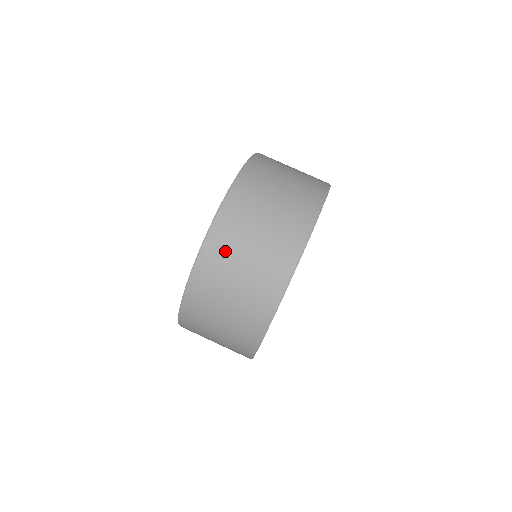
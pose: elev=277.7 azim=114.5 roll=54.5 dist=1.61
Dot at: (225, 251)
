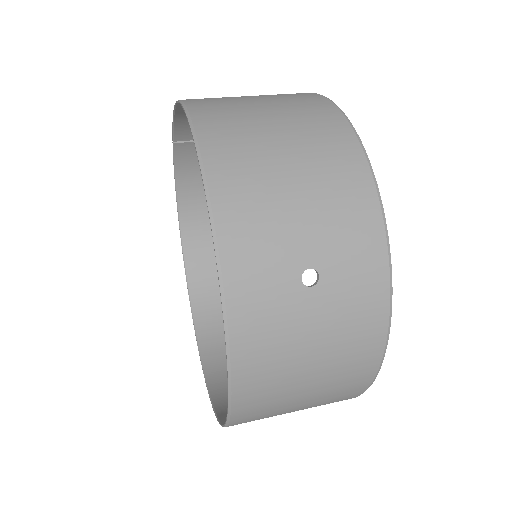
Dot at: (215, 98)
